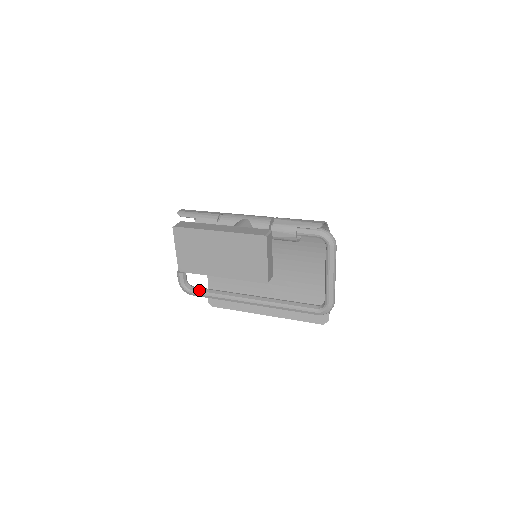
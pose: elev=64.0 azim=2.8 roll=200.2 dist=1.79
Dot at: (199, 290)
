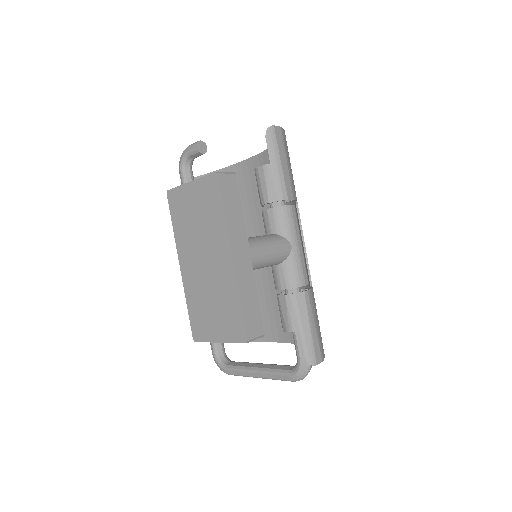
Dot at: occluded
